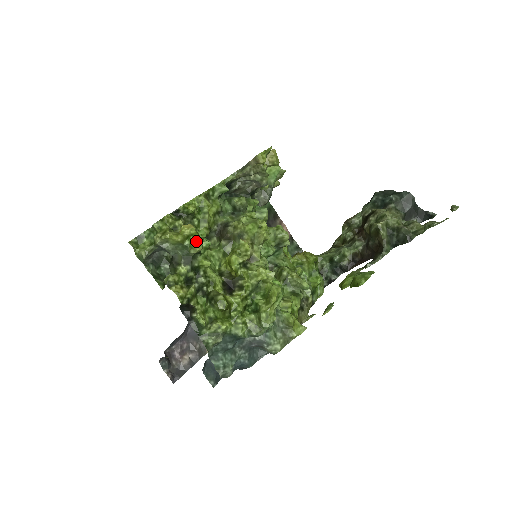
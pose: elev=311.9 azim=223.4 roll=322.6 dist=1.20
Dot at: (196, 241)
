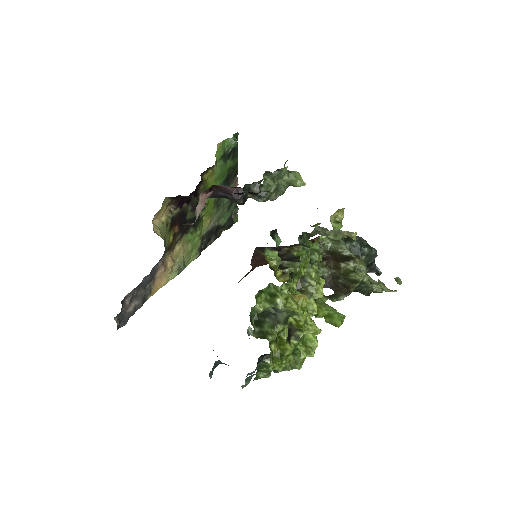
Dot at: (303, 311)
